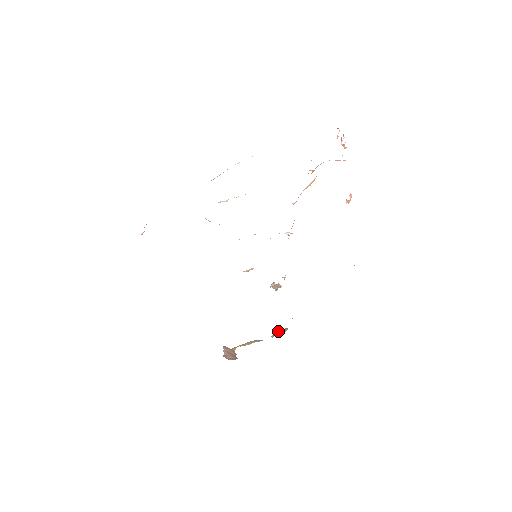
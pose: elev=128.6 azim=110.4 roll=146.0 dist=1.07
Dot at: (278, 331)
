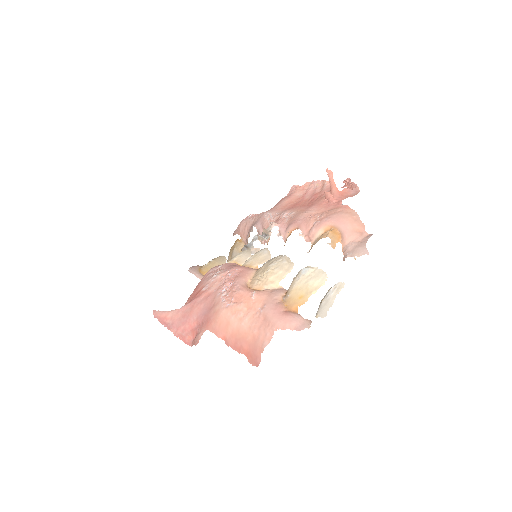
Dot at: occluded
